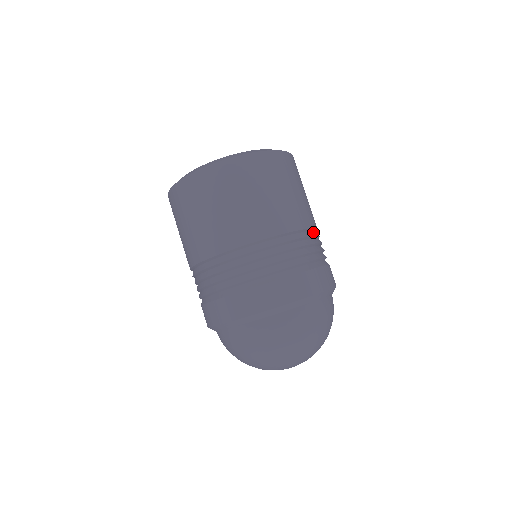
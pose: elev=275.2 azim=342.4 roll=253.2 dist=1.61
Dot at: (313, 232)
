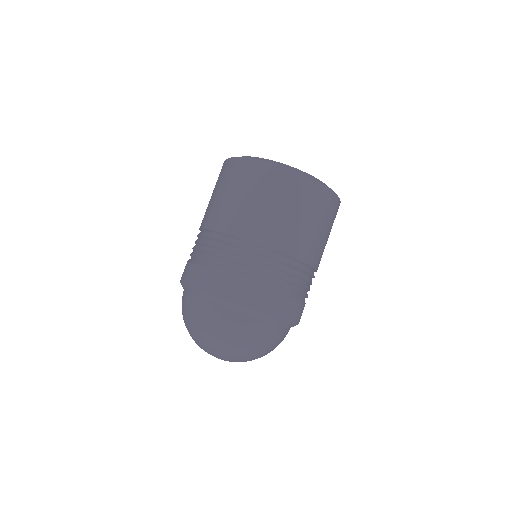
Dot at: (298, 264)
